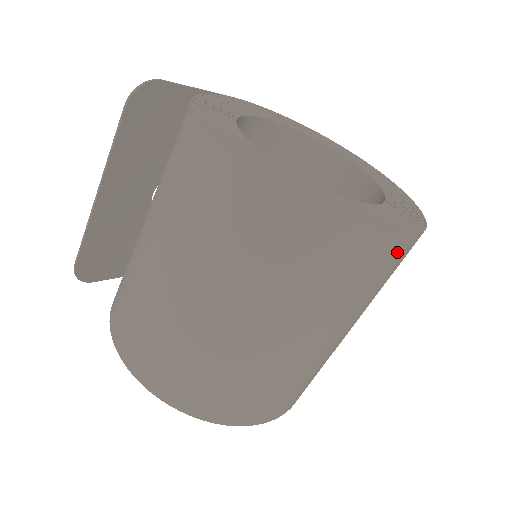
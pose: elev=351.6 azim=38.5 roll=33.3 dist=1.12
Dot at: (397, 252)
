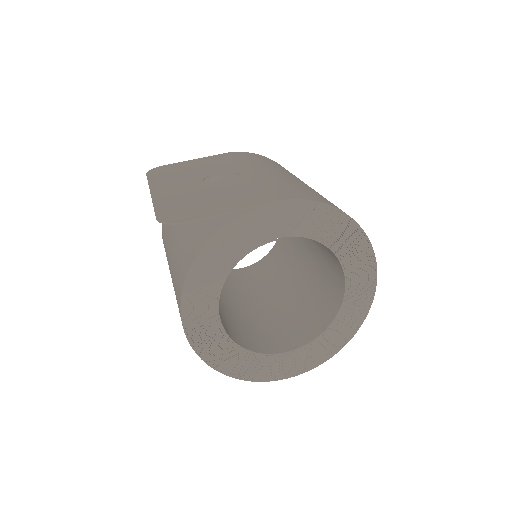
Dot at: occluded
